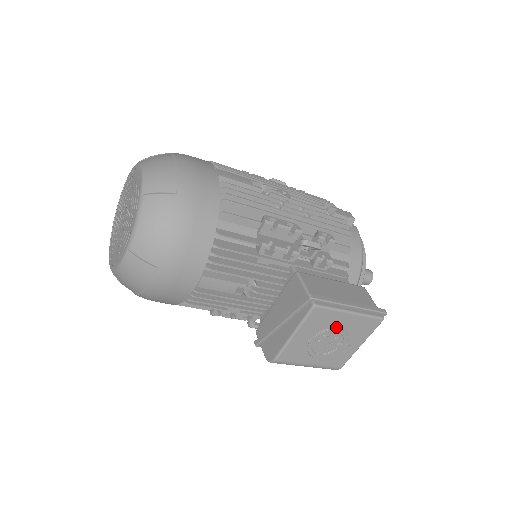
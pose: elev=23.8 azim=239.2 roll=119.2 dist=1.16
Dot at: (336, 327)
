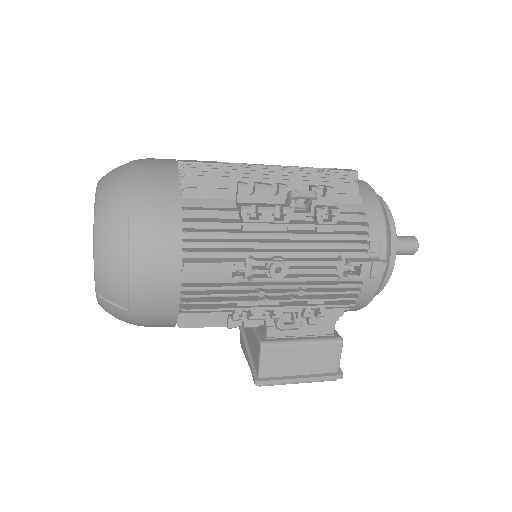
Dot at: occluded
